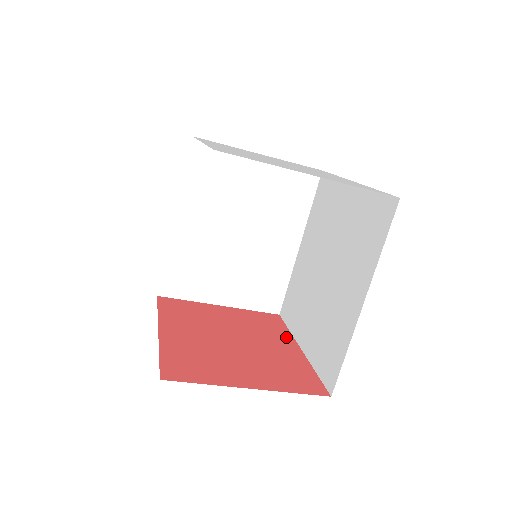
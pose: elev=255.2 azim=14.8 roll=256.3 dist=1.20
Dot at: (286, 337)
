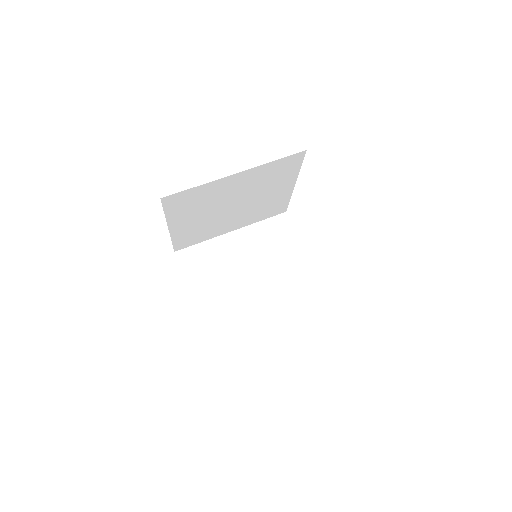
Dot at: occluded
